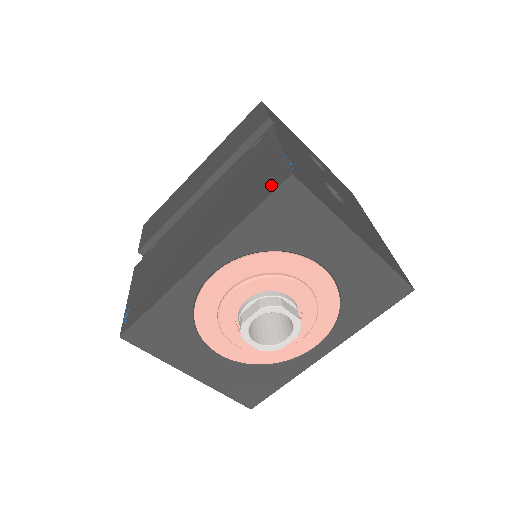
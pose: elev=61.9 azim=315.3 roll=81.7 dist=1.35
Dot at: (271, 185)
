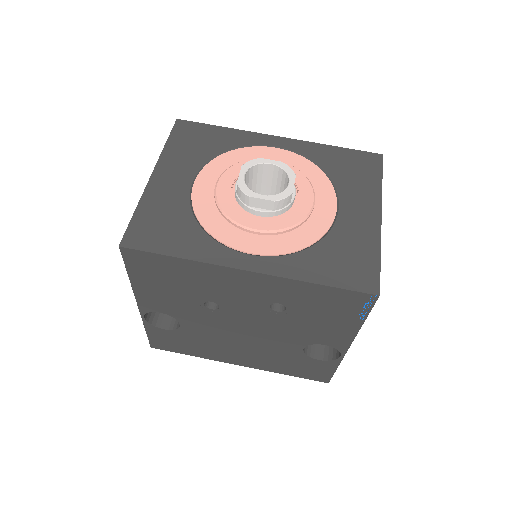
Dot at: occluded
